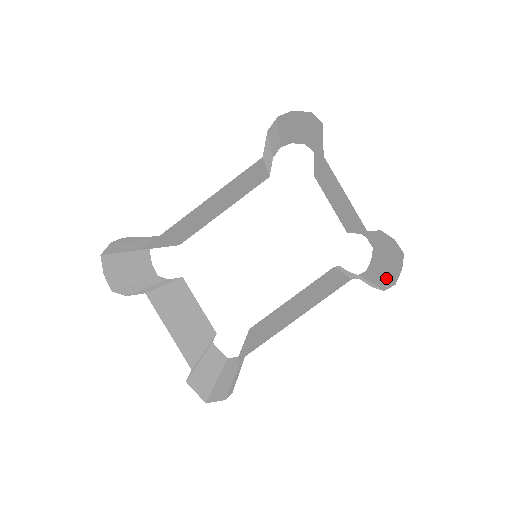
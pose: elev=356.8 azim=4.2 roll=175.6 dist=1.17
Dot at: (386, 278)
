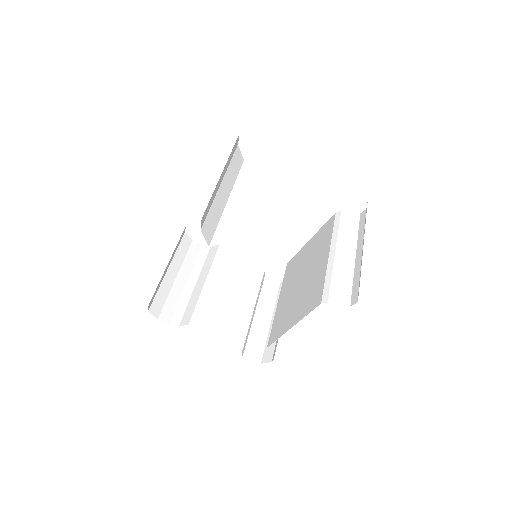
Dot at: (360, 273)
